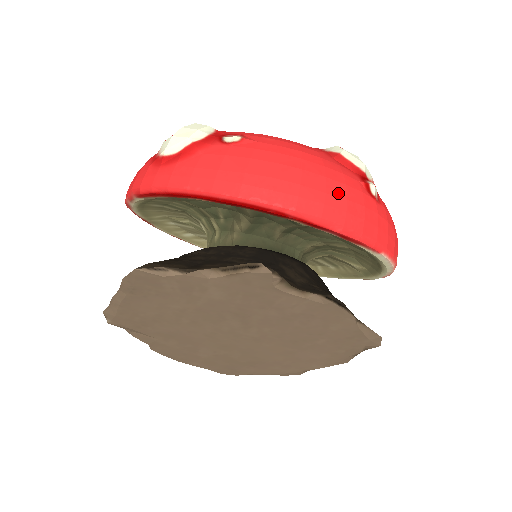
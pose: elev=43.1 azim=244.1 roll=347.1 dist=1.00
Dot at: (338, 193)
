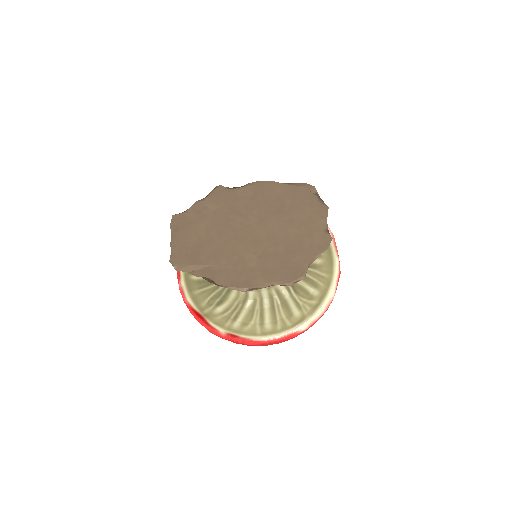
Dot at: occluded
